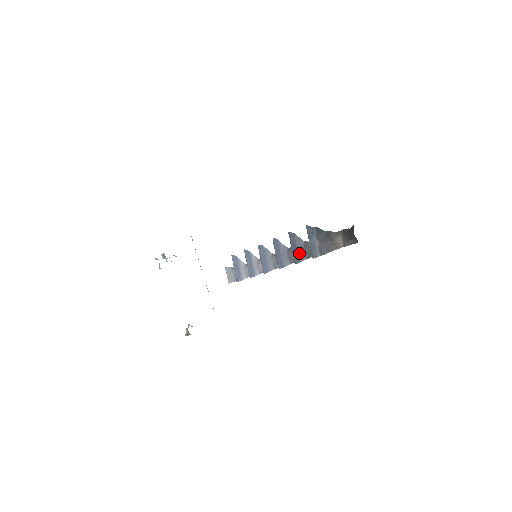
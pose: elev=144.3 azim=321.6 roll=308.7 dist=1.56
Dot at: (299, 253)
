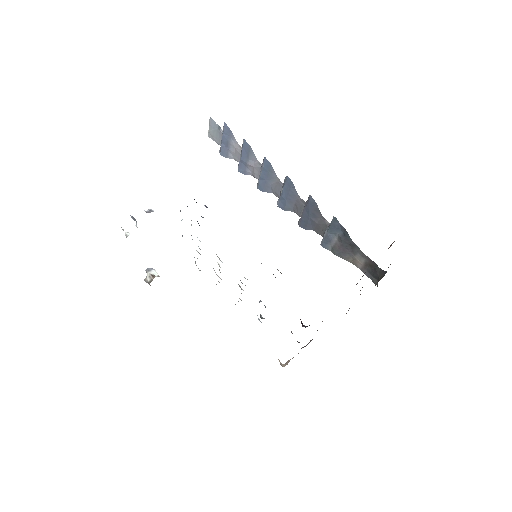
Dot at: (309, 222)
